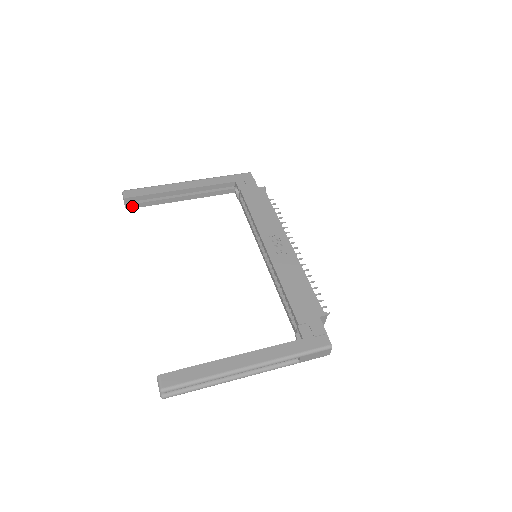
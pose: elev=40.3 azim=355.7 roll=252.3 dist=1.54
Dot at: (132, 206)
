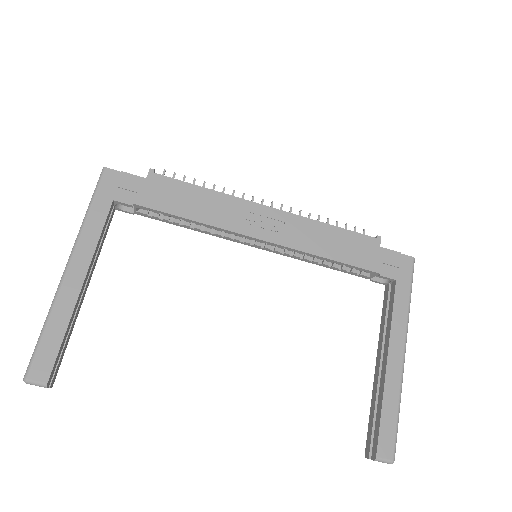
Dot at: (54, 376)
